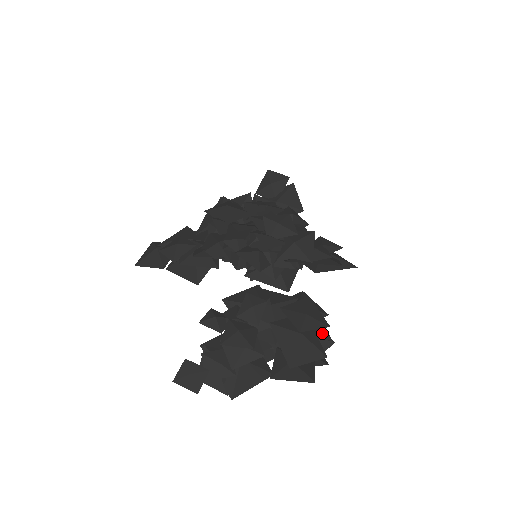
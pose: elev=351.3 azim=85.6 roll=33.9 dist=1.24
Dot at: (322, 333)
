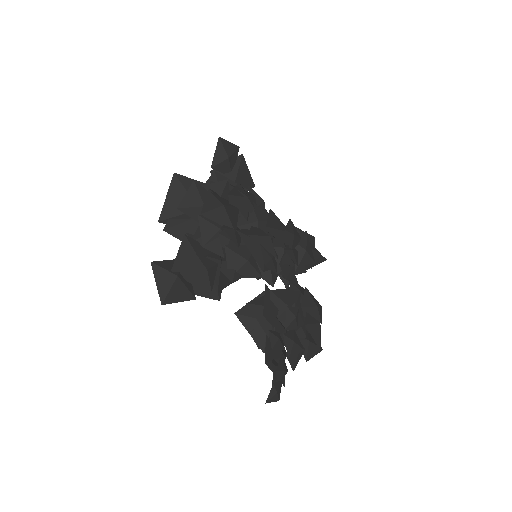
Dot at: occluded
